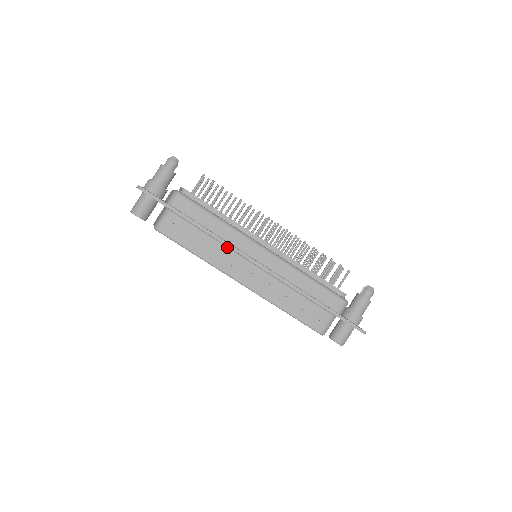
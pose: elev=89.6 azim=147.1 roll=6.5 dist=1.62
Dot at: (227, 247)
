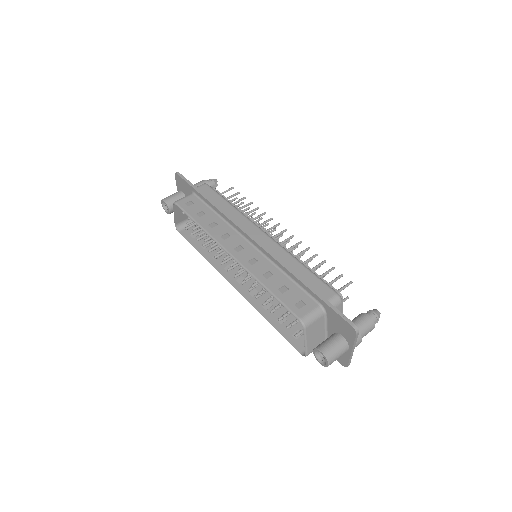
Dot at: (229, 225)
